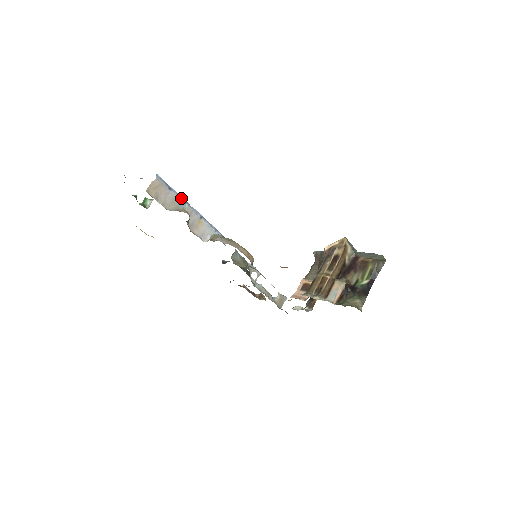
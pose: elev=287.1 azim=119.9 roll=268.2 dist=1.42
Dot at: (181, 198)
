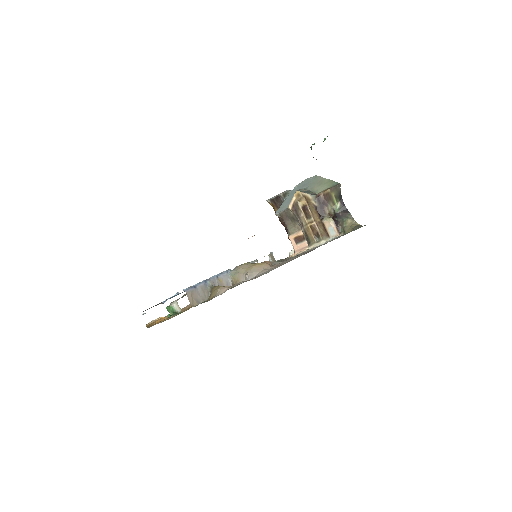
Dot at: (202, 283)
